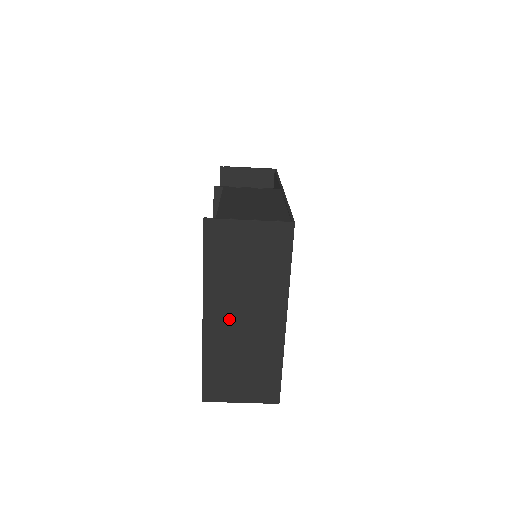
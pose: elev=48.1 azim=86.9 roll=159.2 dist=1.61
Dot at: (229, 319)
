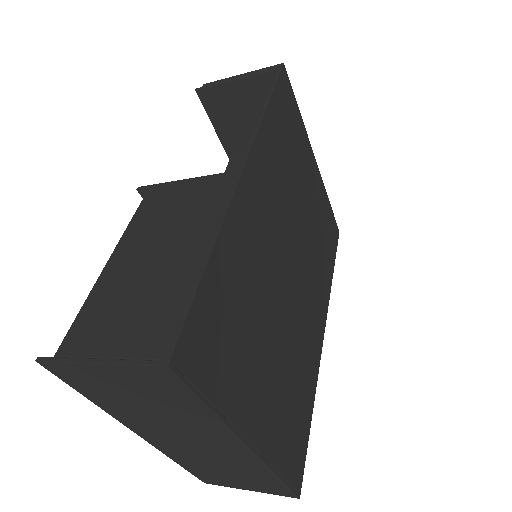
Dot at: (172, 440)
